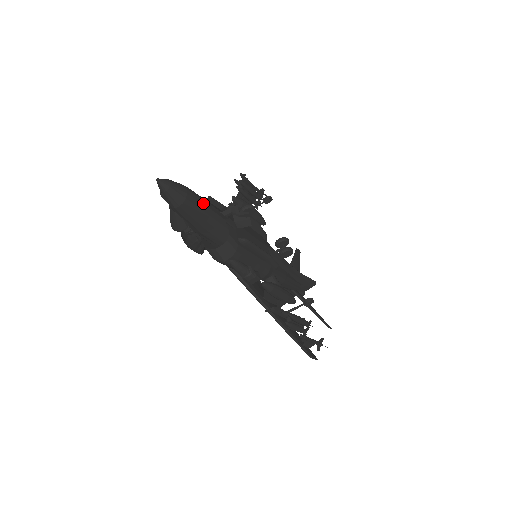
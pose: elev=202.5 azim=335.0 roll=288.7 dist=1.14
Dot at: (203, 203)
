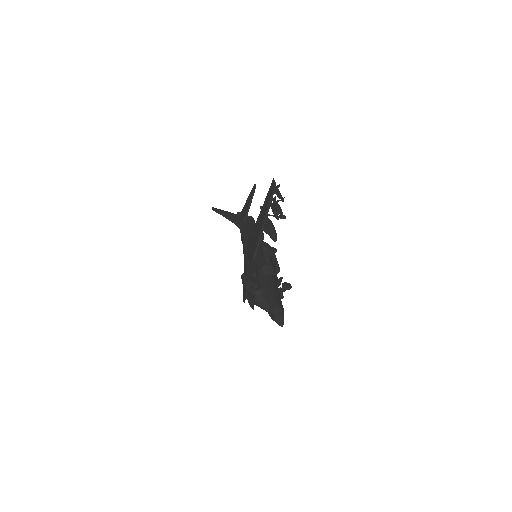
Dot at: occluded
